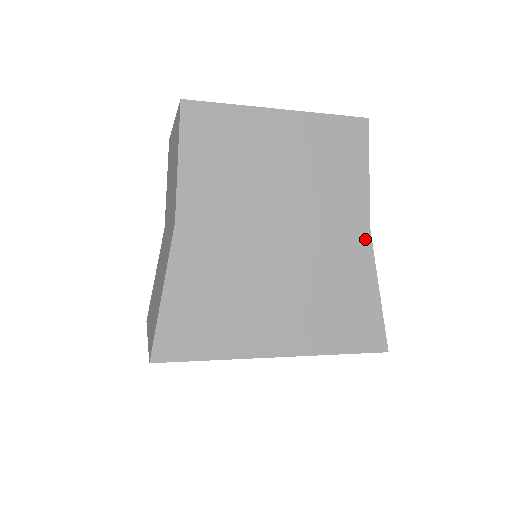
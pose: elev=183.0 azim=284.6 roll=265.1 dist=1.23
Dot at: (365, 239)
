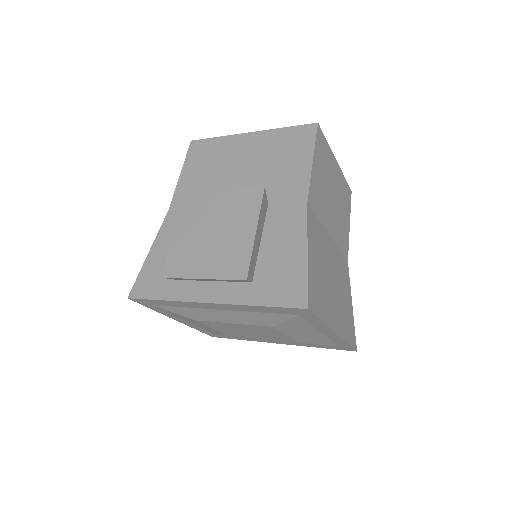
Dot at: (301, 211)
